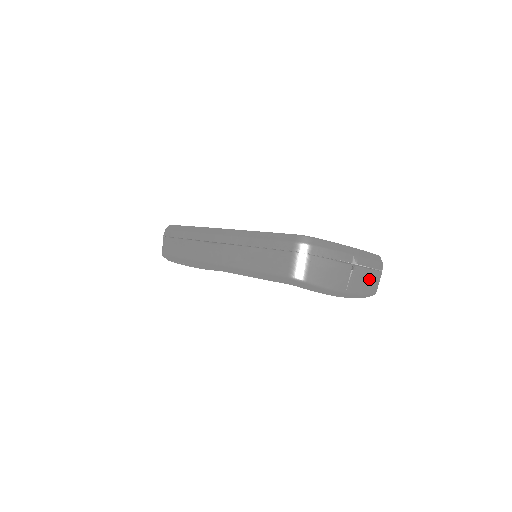
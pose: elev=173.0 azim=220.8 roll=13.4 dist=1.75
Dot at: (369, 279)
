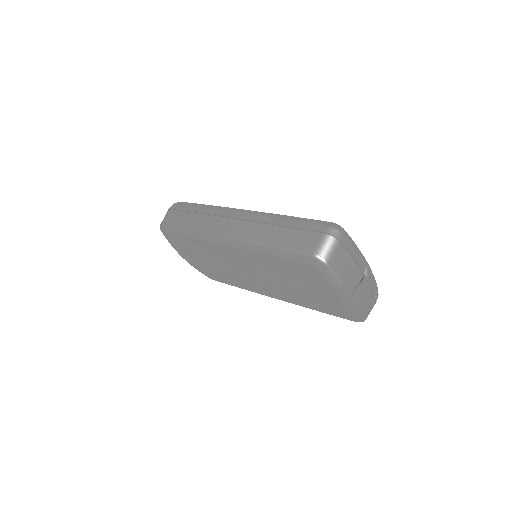
Dot at: (368, 300)
